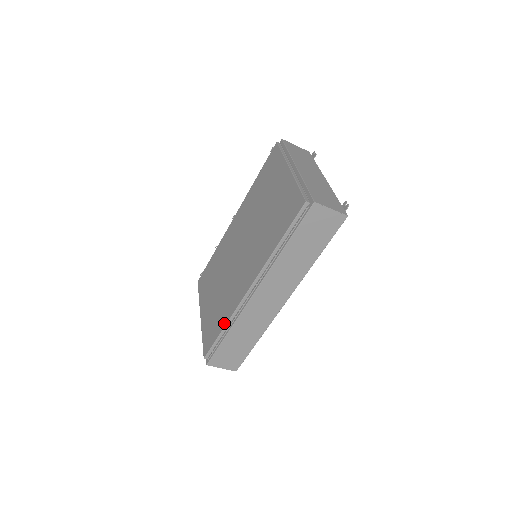
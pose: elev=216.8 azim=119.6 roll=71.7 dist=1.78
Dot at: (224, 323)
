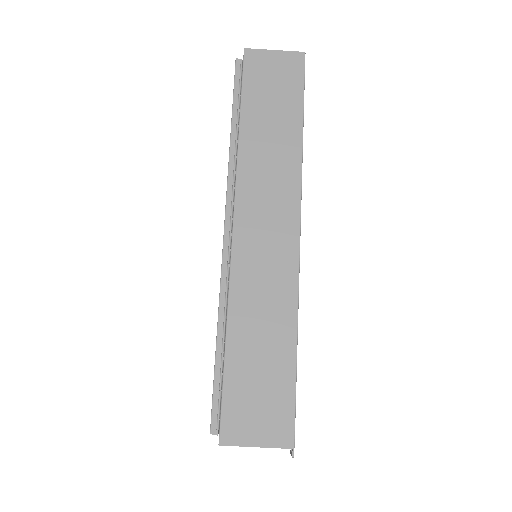
Dot at: occluded
